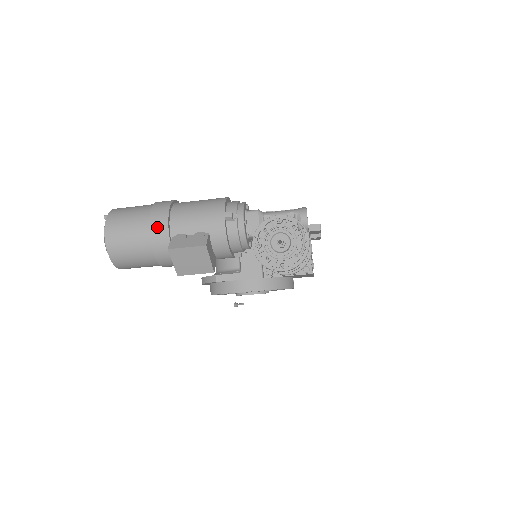
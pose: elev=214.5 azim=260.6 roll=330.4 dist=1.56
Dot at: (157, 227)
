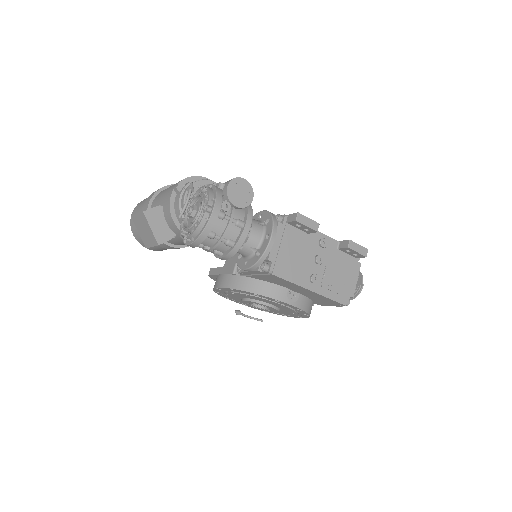
Dot at: (146, 203)
